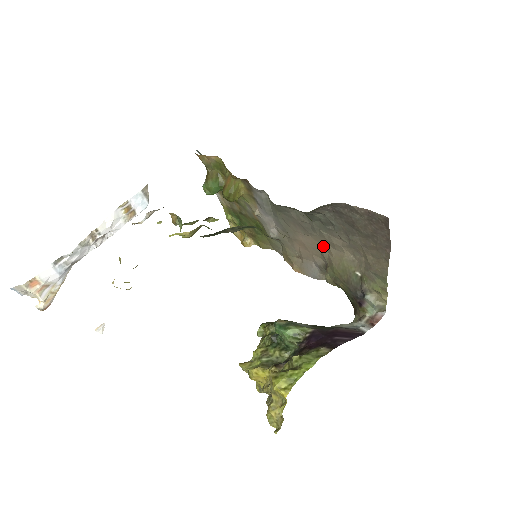
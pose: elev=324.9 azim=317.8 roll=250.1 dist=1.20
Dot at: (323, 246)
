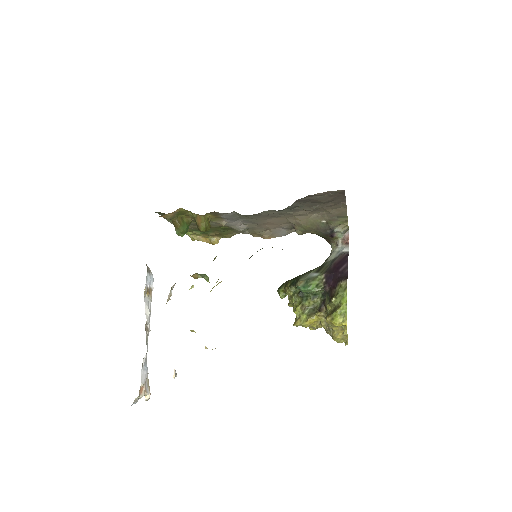
Dot at: (289, 218)
